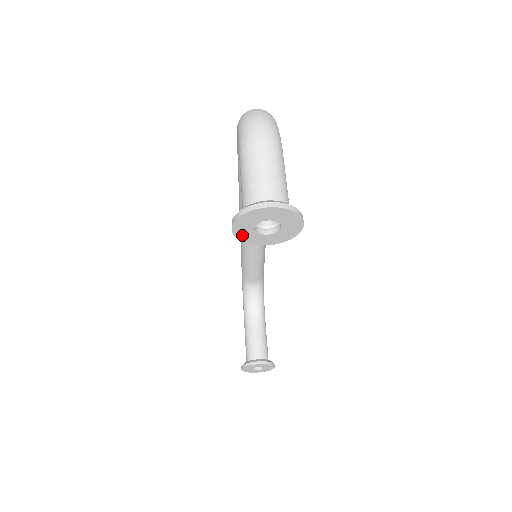
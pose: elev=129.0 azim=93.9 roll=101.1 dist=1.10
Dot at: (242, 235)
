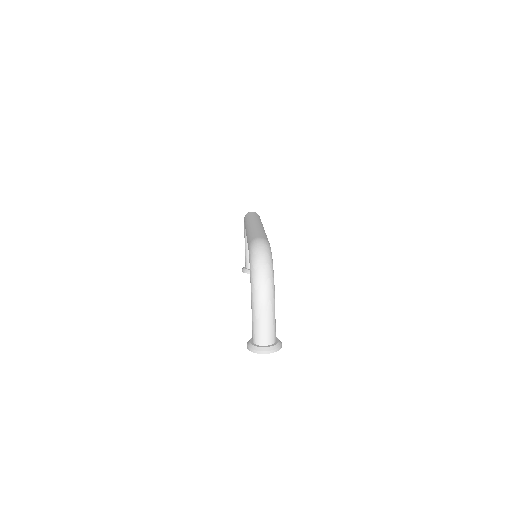
Dot at: occluded
